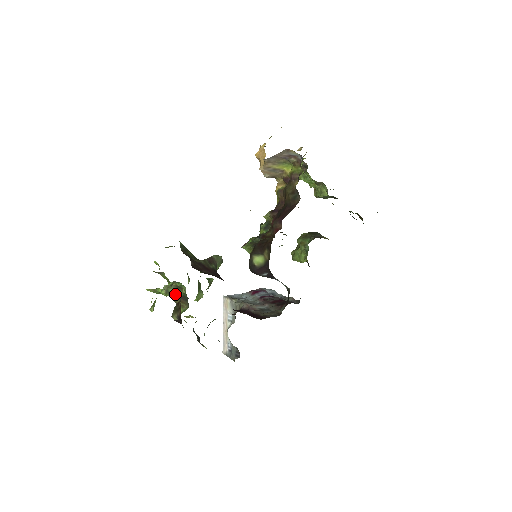
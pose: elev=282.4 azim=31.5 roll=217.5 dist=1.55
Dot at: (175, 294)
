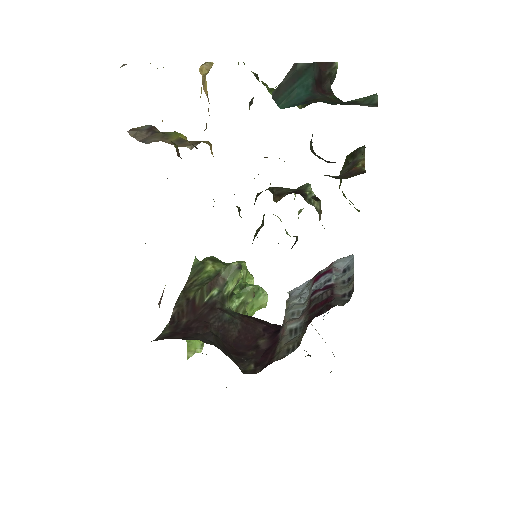
Dot at: occluded
